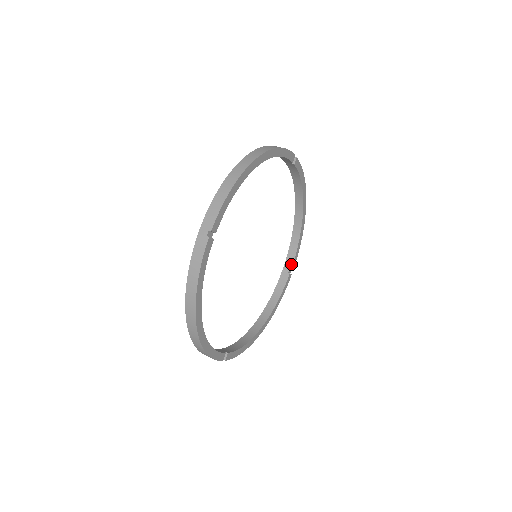
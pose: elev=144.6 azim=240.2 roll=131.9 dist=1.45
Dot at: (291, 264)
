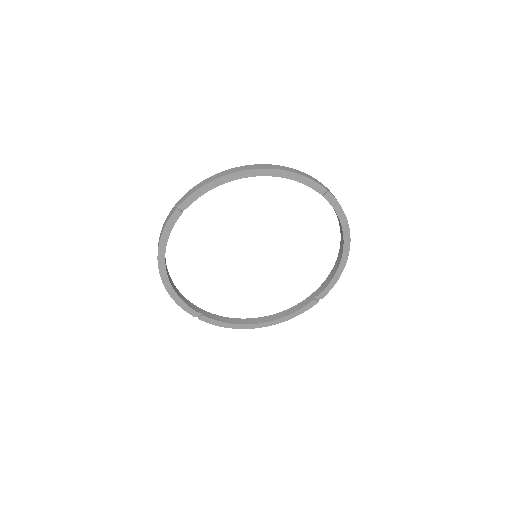
Dot at: (320, 292)
